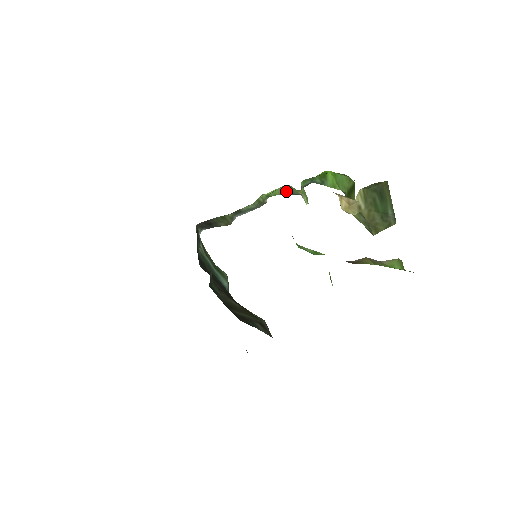
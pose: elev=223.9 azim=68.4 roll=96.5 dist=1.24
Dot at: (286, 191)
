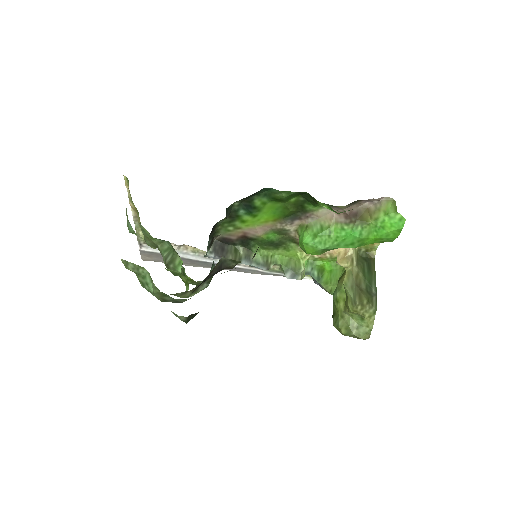
Dot at: (290, 266)
